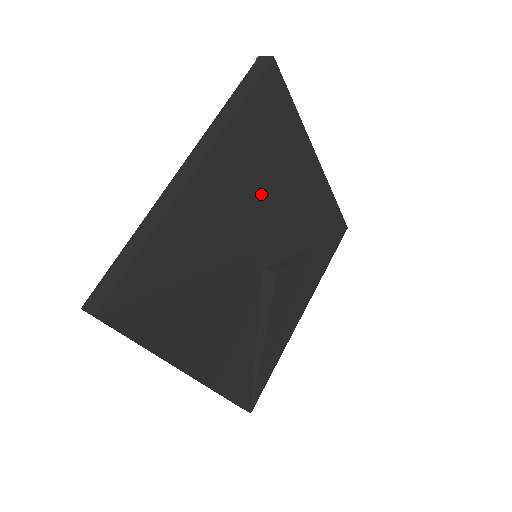
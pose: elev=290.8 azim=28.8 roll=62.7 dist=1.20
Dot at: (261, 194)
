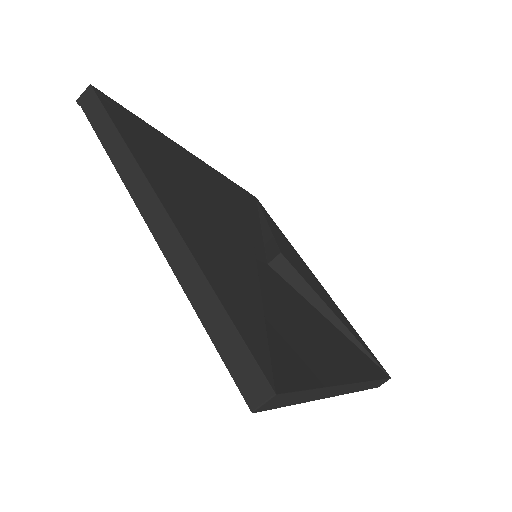
Dot at: occluded
